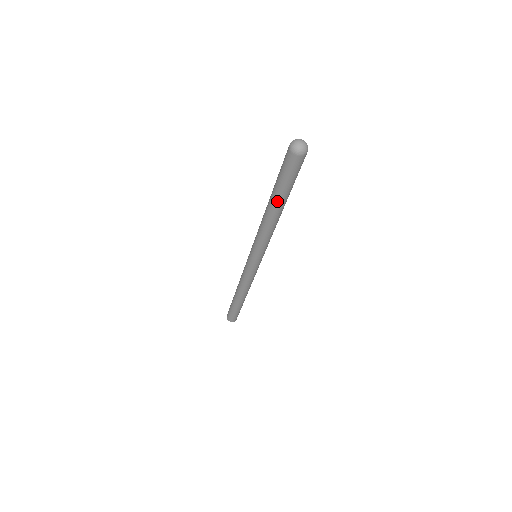
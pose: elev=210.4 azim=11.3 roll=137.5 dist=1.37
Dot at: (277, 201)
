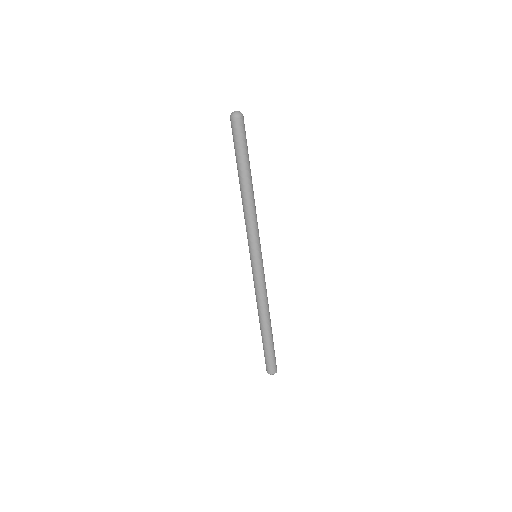
Dot at: (246, 171)
